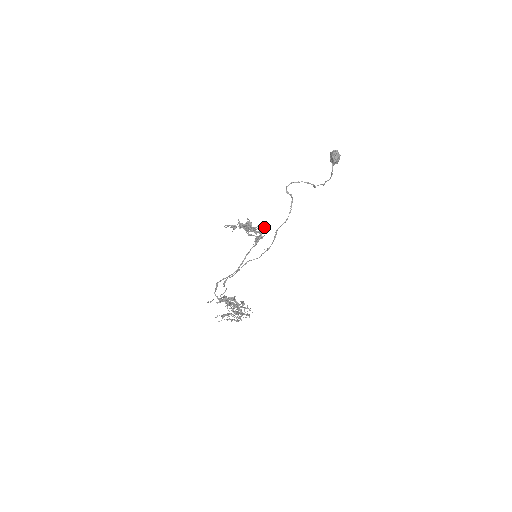
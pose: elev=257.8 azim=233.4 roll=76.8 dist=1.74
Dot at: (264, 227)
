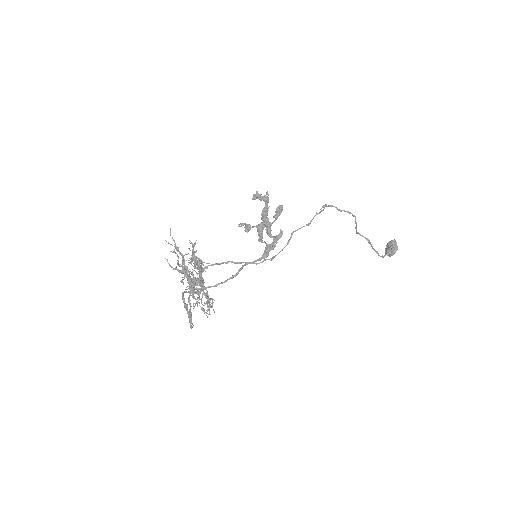
Dot at: (281, 233)
